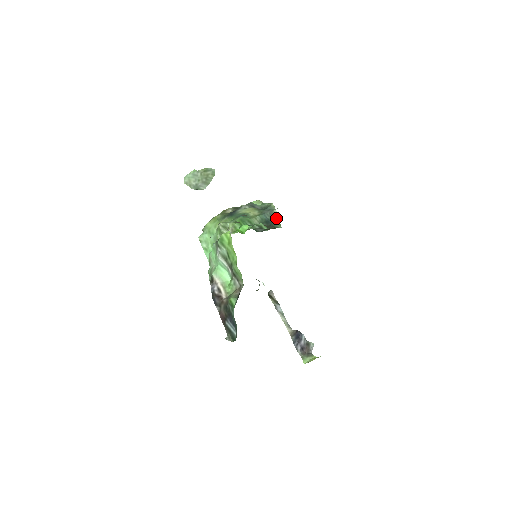
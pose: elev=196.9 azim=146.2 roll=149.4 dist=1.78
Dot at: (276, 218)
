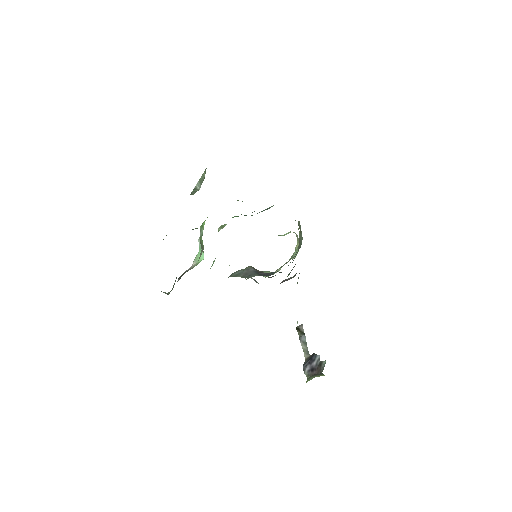
Dot at: occluded
